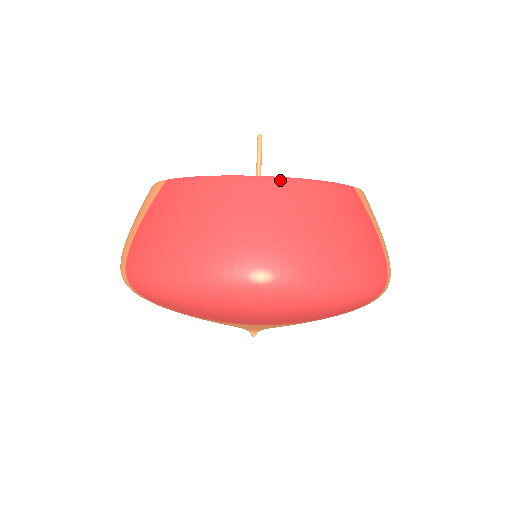
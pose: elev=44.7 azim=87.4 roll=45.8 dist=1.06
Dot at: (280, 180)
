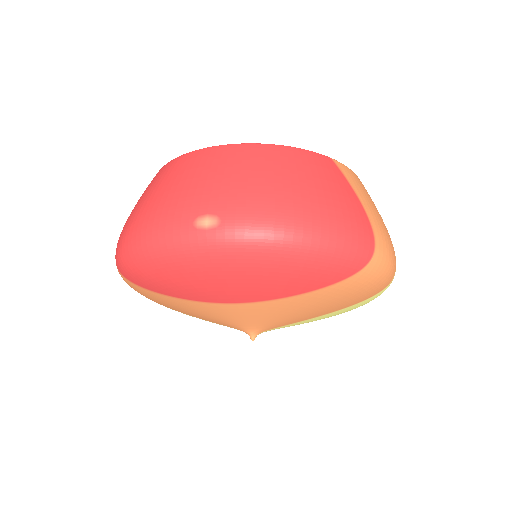
Dot at: (241, 145)
